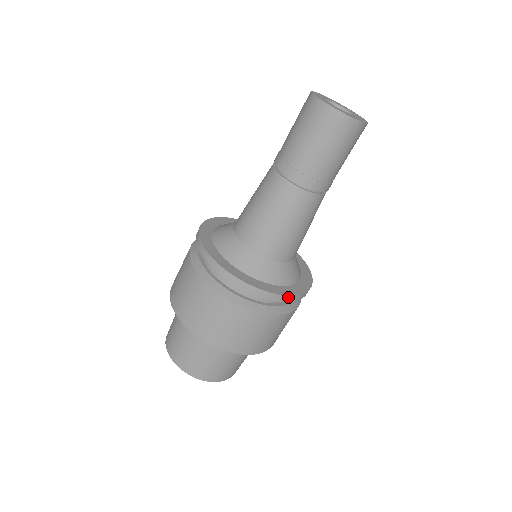
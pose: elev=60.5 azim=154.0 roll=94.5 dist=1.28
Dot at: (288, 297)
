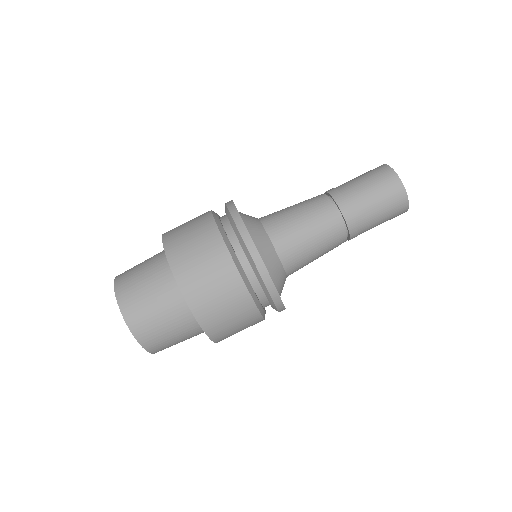
Dot at: (284, 309)
